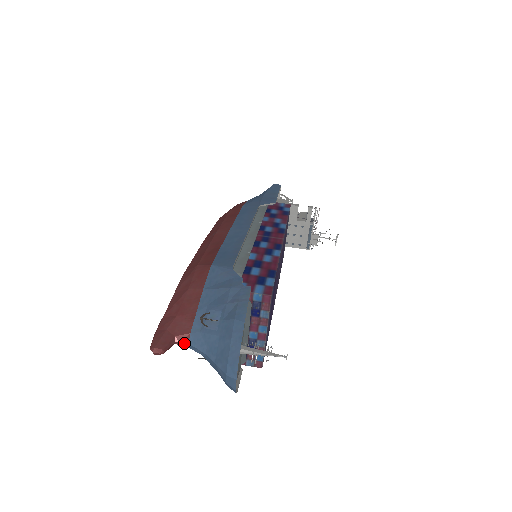
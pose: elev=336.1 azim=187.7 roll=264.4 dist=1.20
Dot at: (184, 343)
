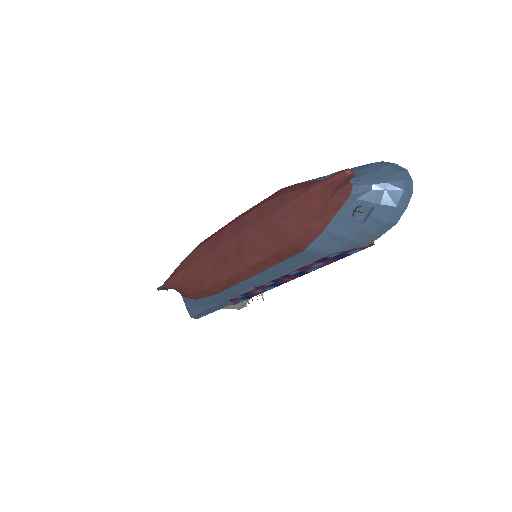
Dot at: (350, 185)
